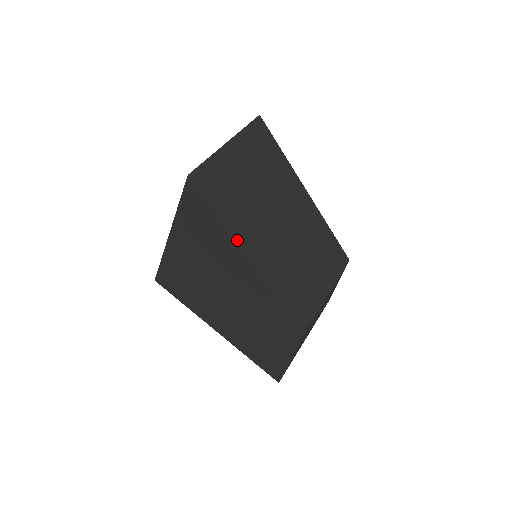
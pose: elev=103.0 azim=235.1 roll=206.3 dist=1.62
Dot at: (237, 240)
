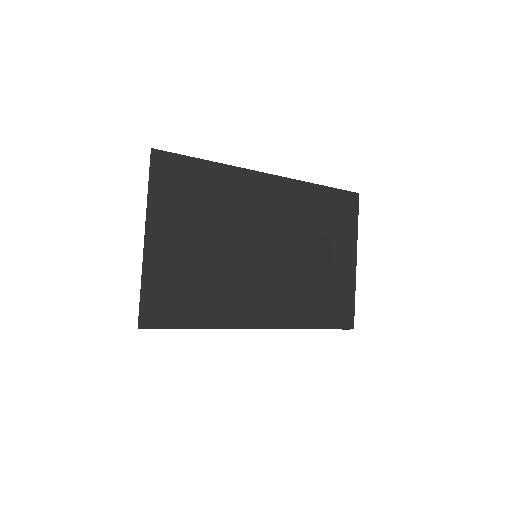
Dot at: (235, 325)
